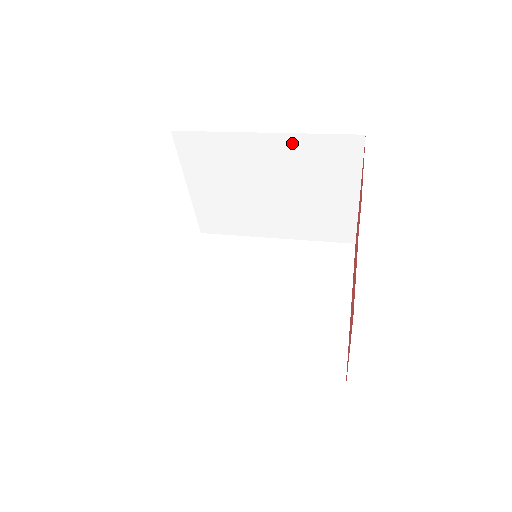
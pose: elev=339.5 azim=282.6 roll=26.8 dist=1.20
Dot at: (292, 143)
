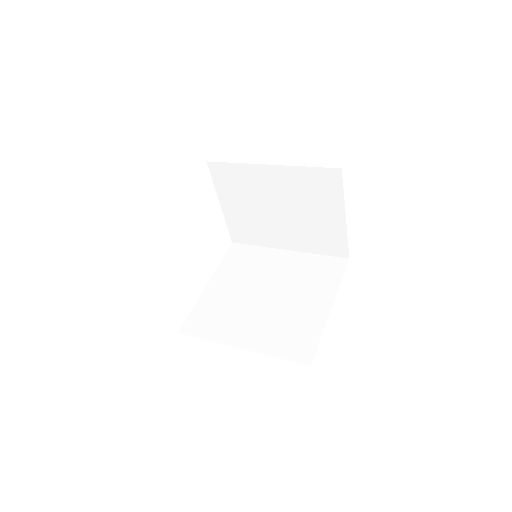
Dot at: (290, 173)
